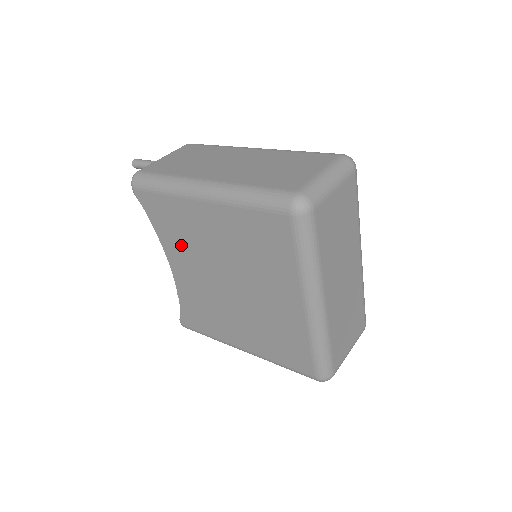
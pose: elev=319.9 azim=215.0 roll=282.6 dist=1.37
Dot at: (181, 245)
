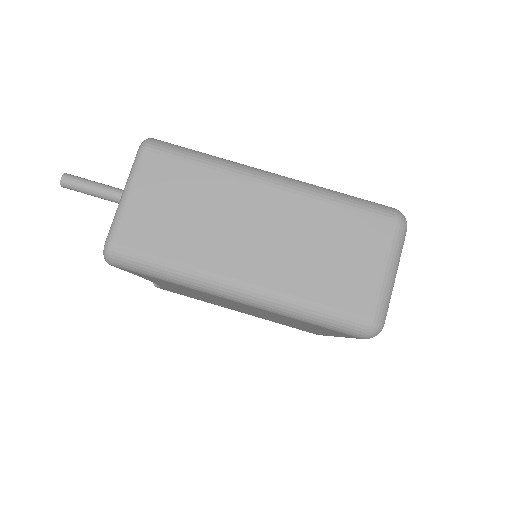
Dot at: (183, 290)
